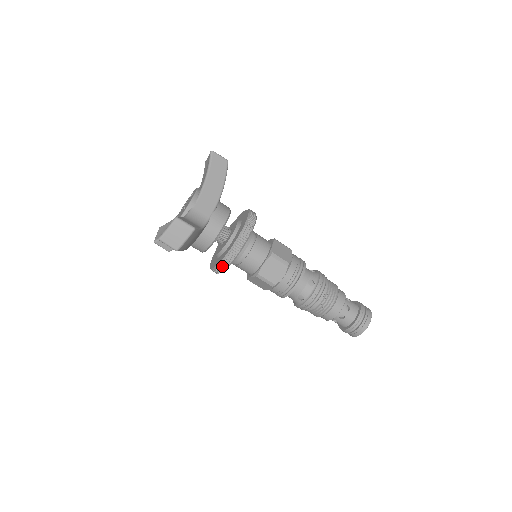
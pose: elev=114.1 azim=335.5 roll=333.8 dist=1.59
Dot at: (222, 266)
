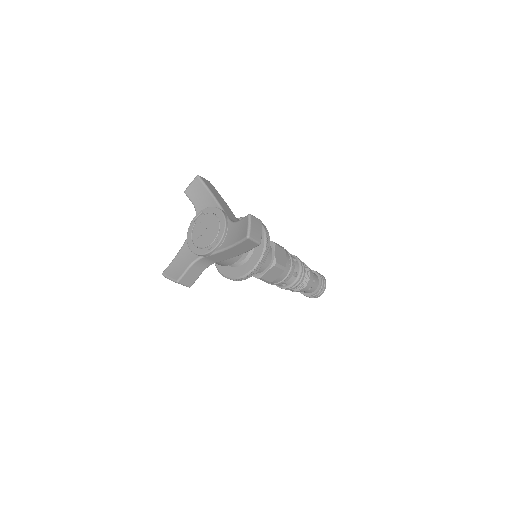
Dot at: (262, 261)
